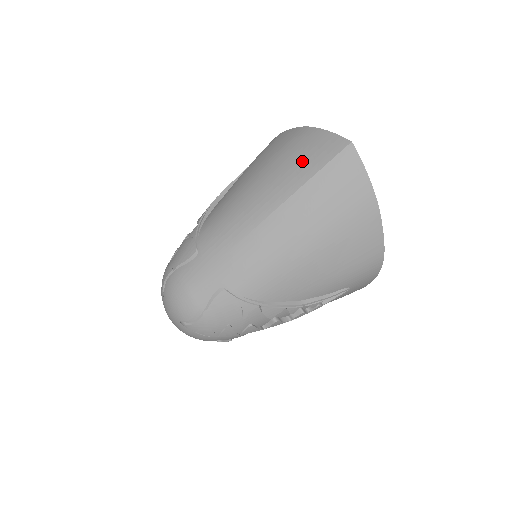
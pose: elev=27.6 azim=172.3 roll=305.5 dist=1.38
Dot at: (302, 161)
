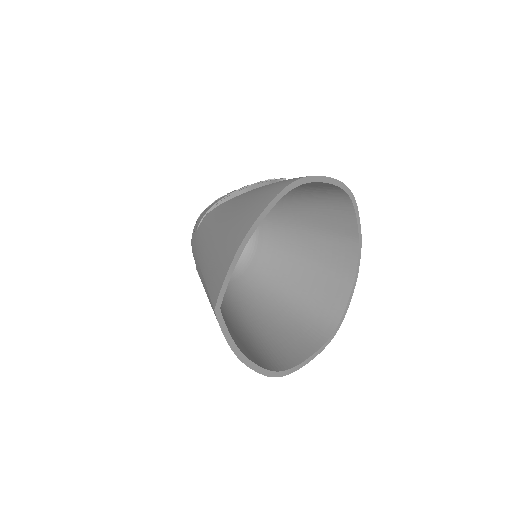
Dot at: (215, 266)
